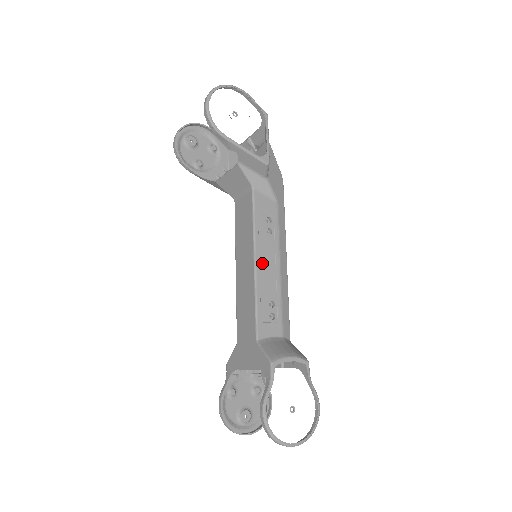
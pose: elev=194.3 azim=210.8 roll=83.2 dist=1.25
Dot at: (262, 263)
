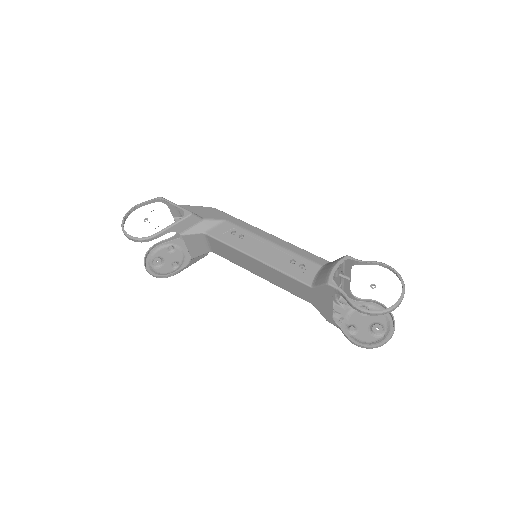
Dot at: (259, 254)
